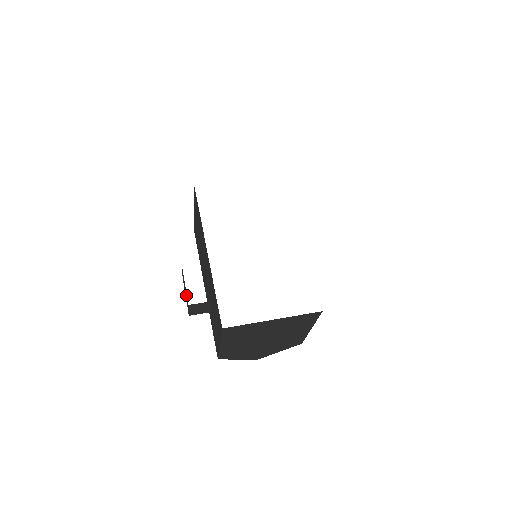
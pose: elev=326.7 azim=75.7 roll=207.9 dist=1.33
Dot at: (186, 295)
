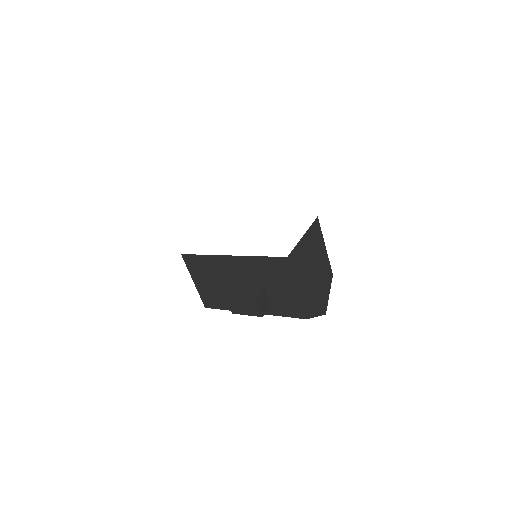
Dot at: (247, 303)
